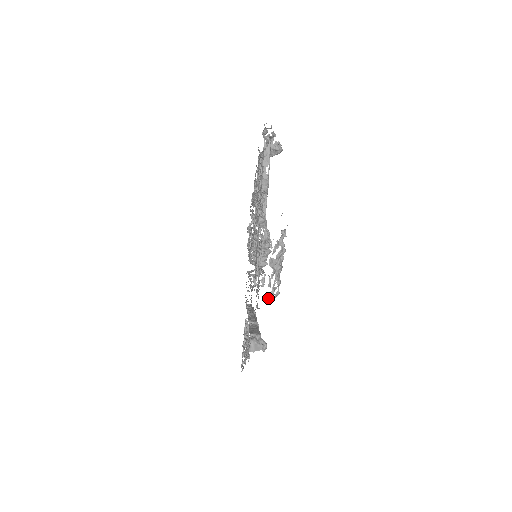
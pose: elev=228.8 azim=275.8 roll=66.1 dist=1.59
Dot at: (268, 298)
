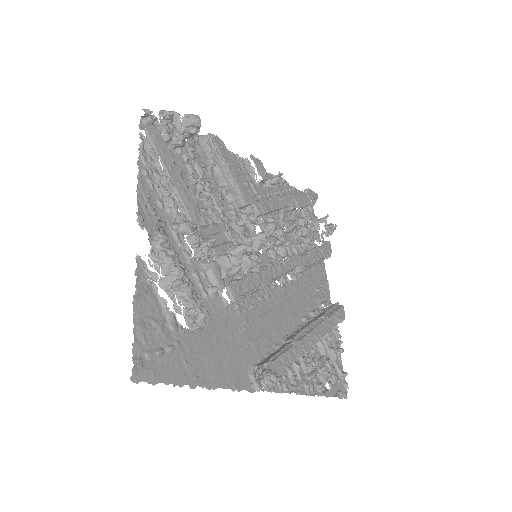
Dot at: (190, 328)
